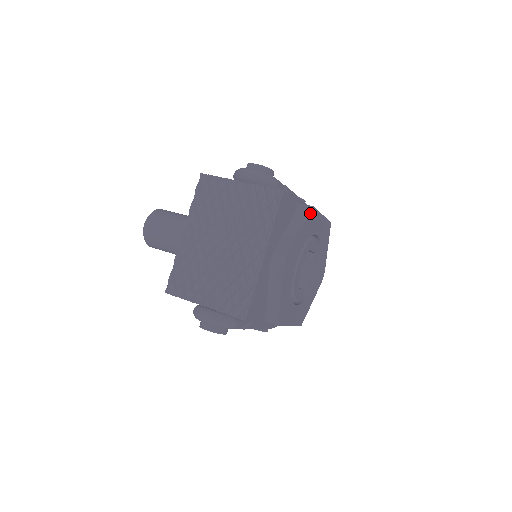
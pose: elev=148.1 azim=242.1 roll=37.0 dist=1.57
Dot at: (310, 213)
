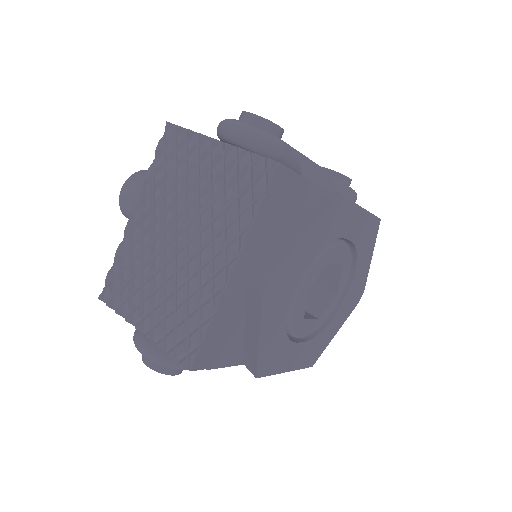
Dot at: (331, 204)
